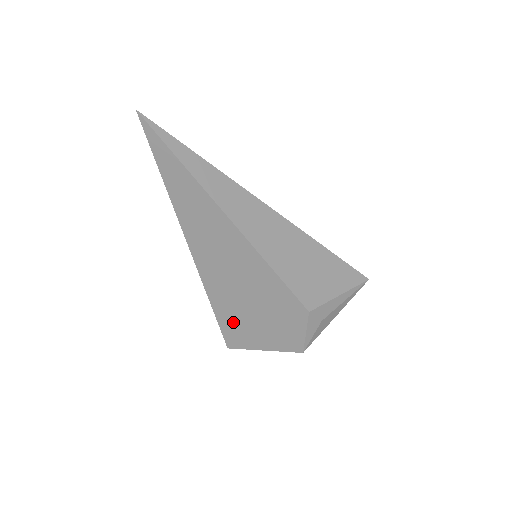
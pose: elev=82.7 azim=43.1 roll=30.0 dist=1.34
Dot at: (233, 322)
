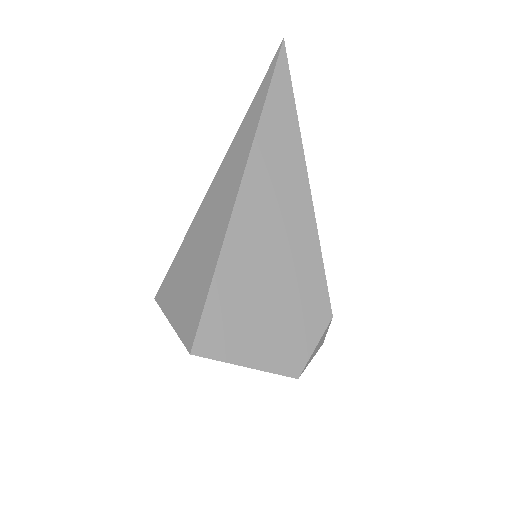
Dot at: (230, 308)
